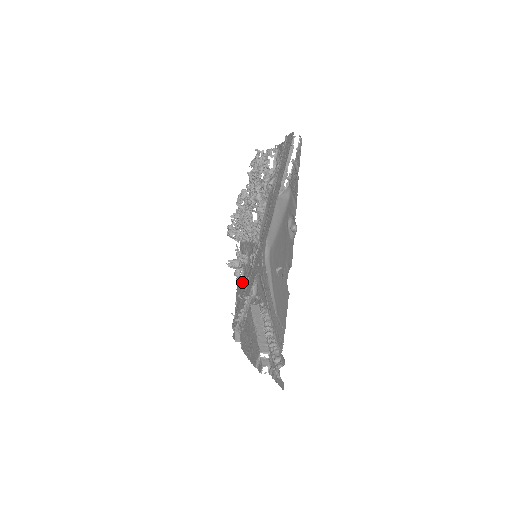
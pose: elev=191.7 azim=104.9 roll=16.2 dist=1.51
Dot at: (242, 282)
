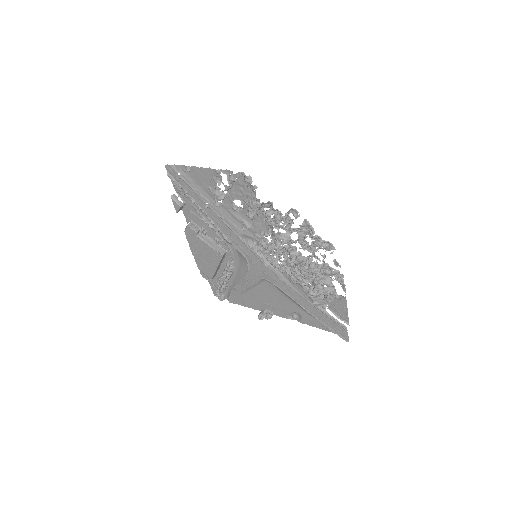
Dot at: occluded
